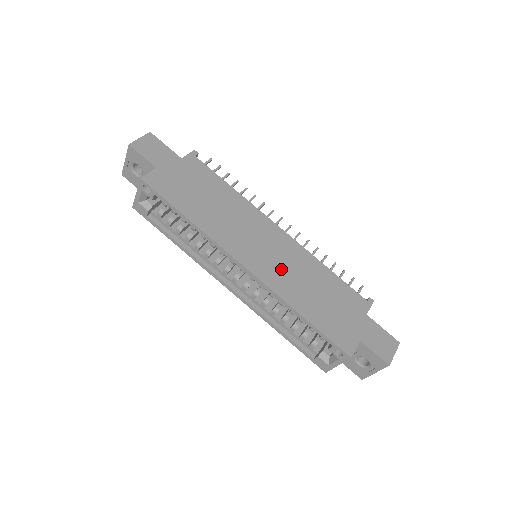
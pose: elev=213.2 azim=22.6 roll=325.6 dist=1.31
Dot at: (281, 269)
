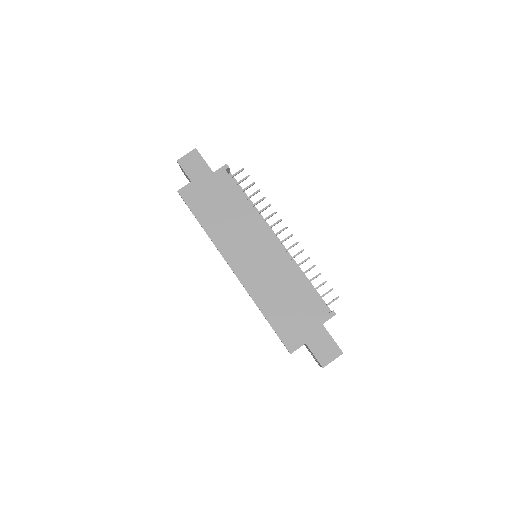
Dot at: (261, 275)
